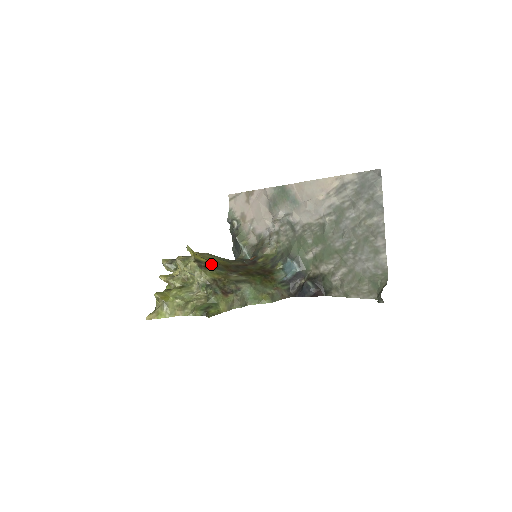
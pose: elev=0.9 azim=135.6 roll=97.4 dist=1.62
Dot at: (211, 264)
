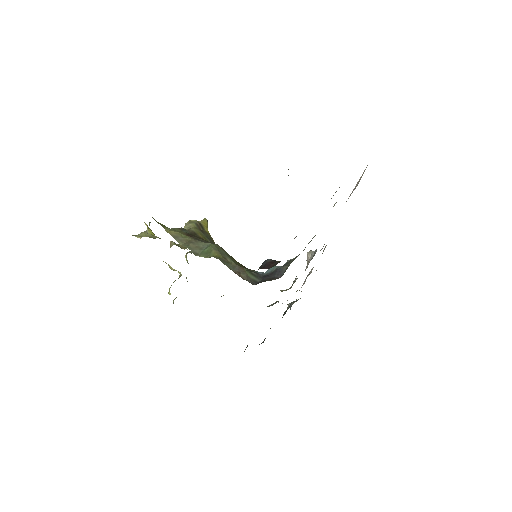
Dot at: (210, 237)
